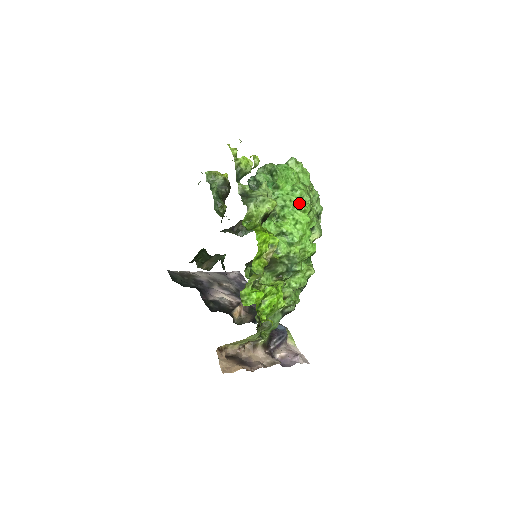
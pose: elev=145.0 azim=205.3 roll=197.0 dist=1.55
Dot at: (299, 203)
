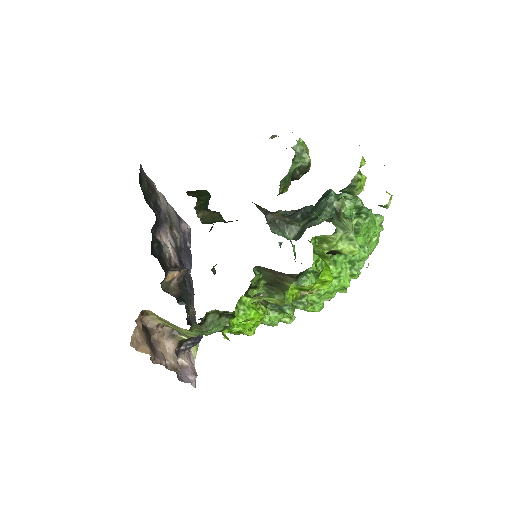
Dot at: (357, 264)
